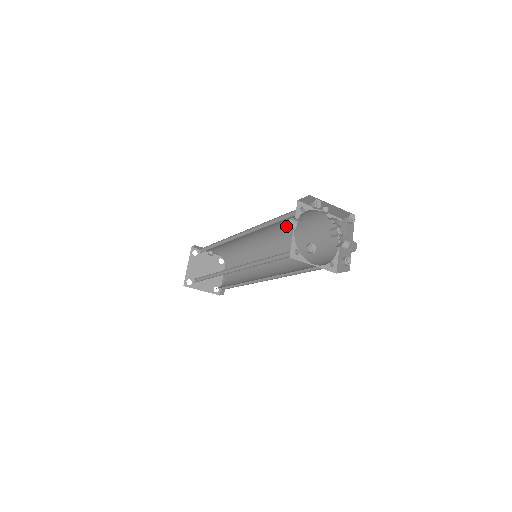
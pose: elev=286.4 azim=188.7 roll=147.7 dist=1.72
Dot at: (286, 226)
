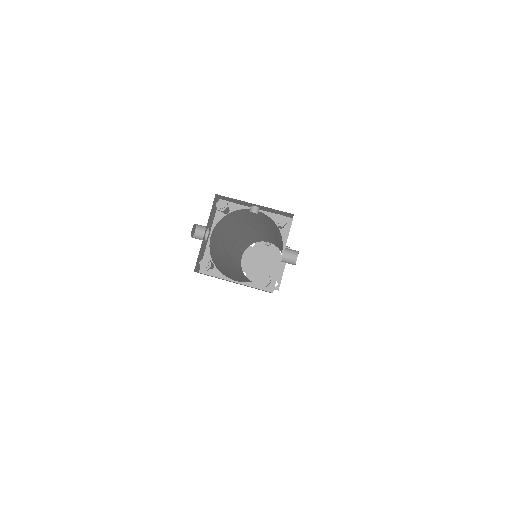
Dot at: (264, 223)
